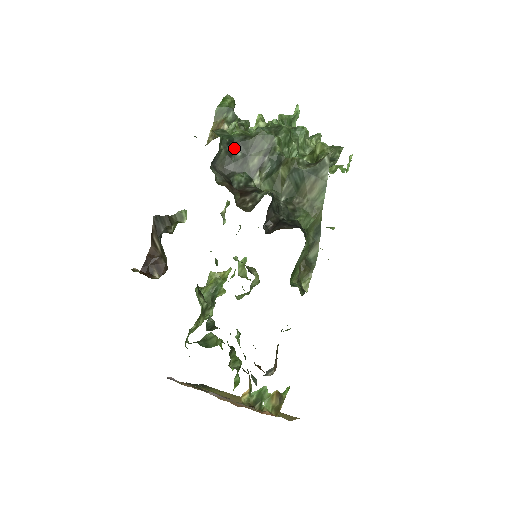
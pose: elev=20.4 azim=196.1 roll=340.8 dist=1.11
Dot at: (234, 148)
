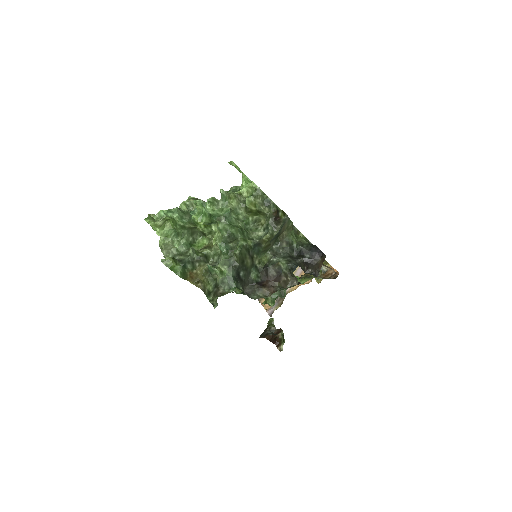
Dot at: (238, 277)
